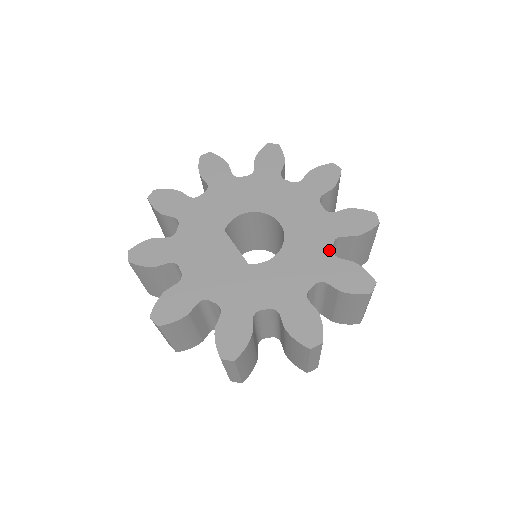
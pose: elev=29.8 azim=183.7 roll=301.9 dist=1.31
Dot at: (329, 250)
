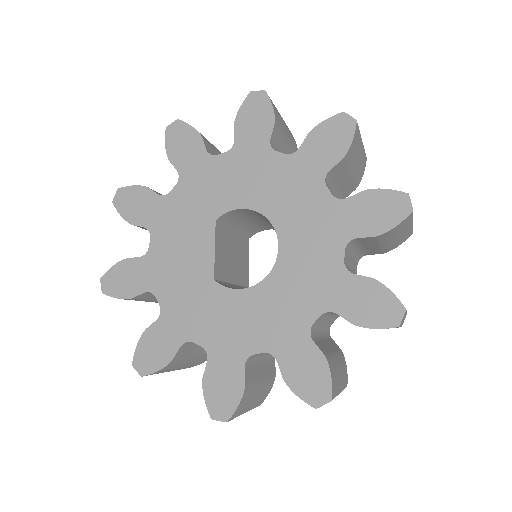
Dot at: (308, 322)
